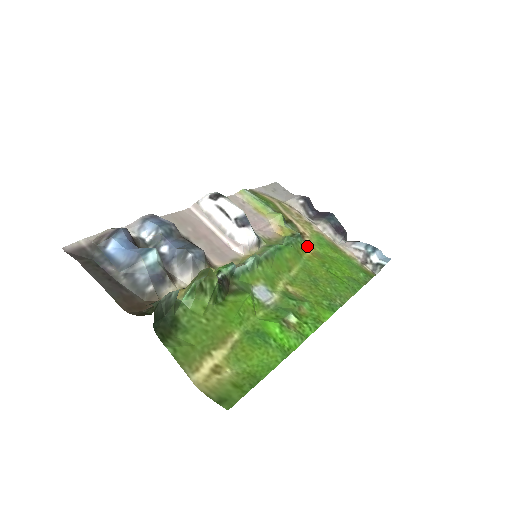
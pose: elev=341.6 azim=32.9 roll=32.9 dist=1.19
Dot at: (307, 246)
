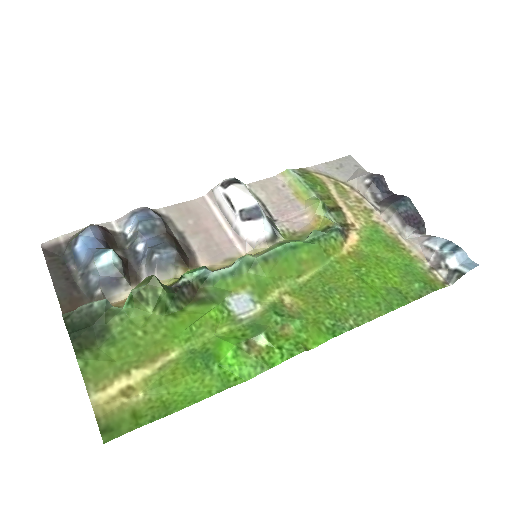
Dot at: (348, 242)
